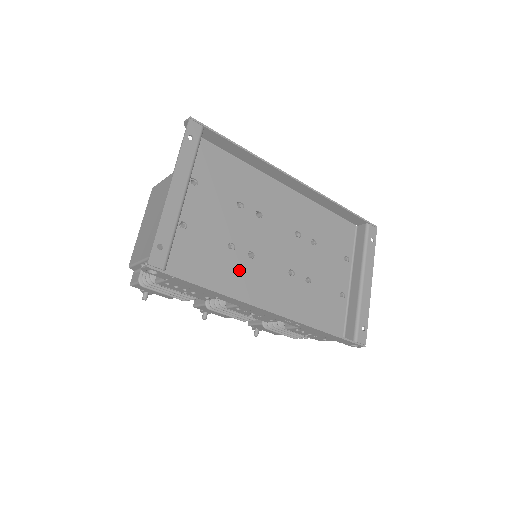
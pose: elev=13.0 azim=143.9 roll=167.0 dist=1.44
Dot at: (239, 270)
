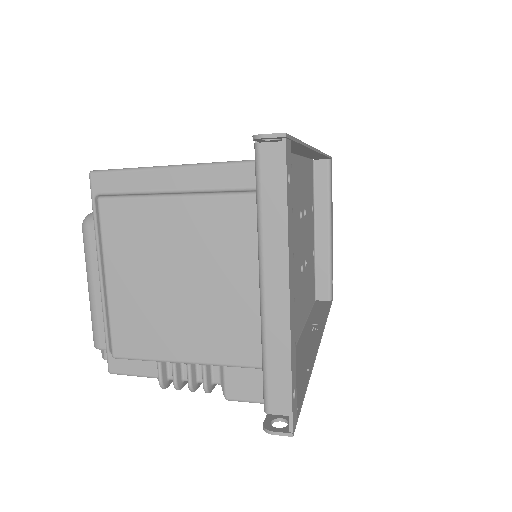
Dot at: occluded
